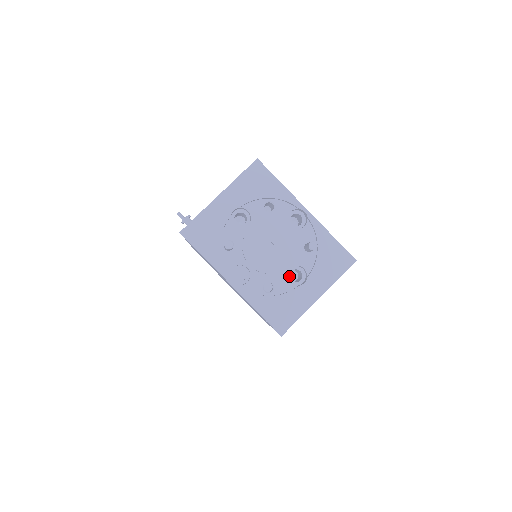
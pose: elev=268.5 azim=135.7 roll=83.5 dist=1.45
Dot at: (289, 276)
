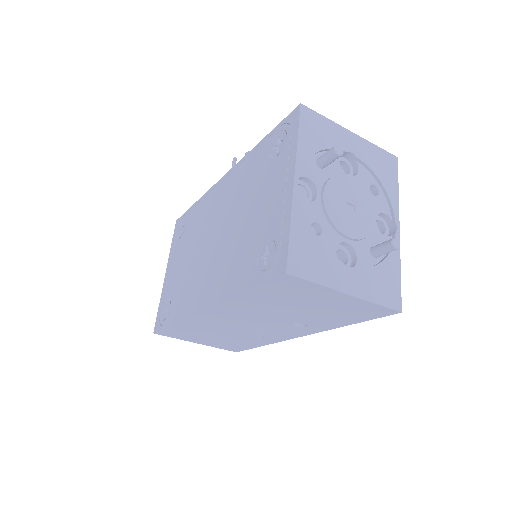
Dot at: (336, 249)
